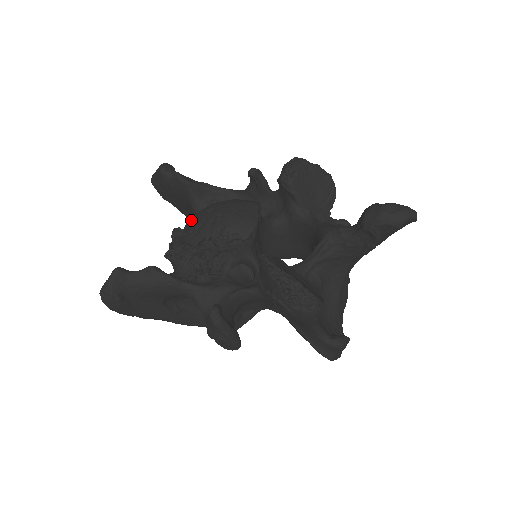
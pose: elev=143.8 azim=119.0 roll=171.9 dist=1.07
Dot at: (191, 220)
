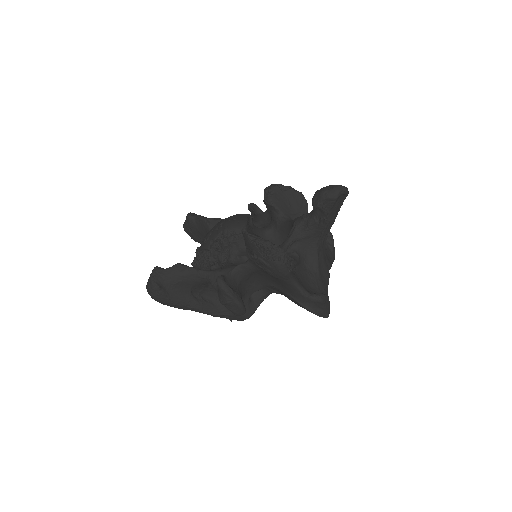
Dot at: occluded
